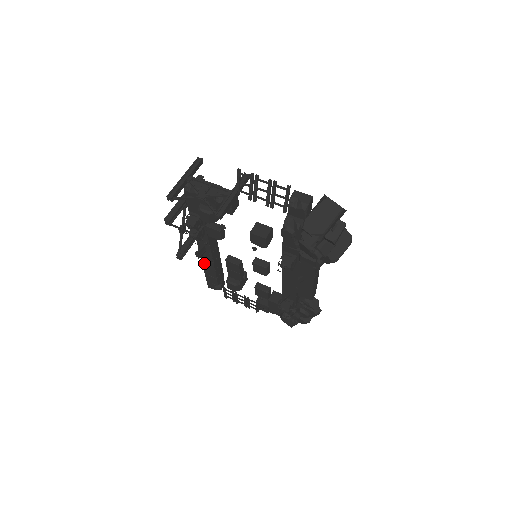
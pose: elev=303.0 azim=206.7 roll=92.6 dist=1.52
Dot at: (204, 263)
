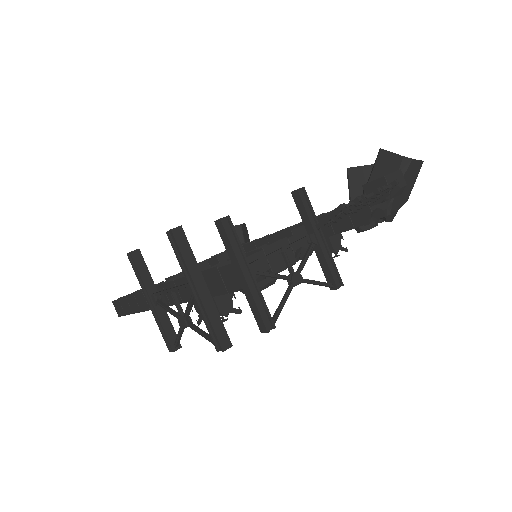
Dot at: occluded
